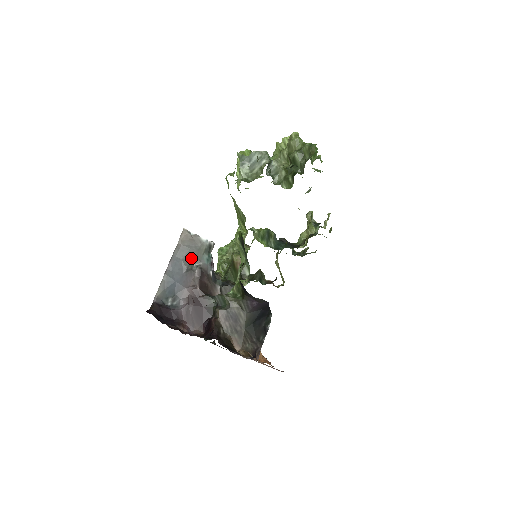
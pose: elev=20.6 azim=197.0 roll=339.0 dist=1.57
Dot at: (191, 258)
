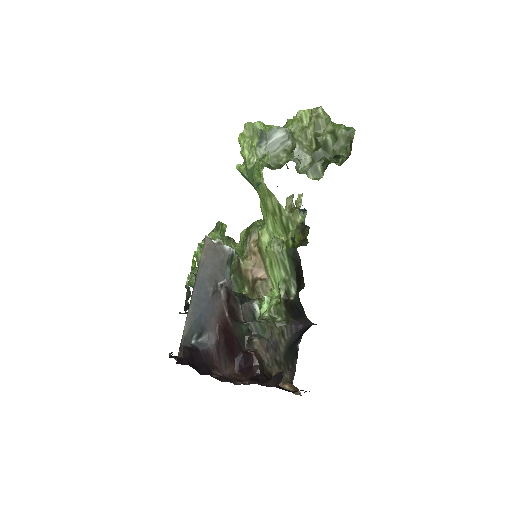
Dot at: (215, 275)
